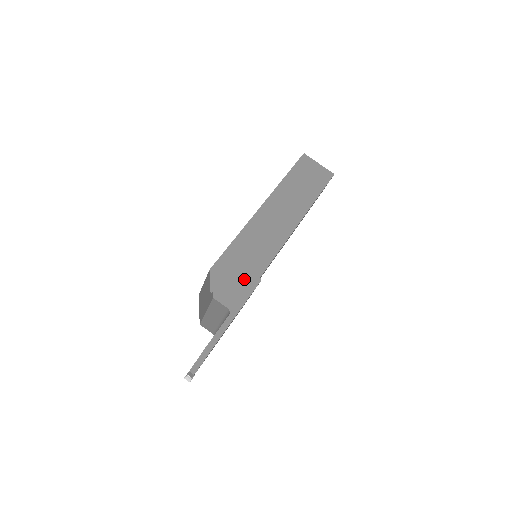
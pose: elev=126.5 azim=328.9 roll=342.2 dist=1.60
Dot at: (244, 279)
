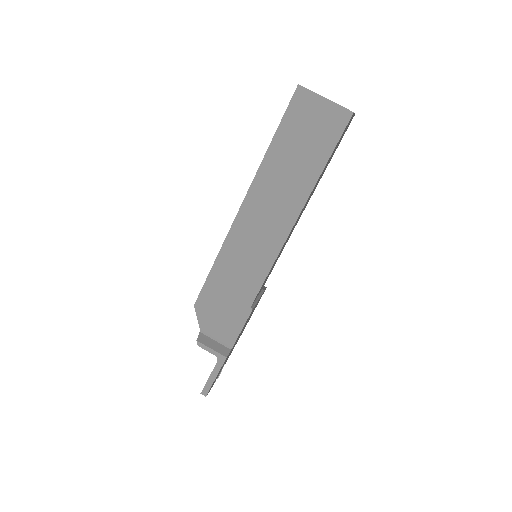
Dot at: (232, 311)
